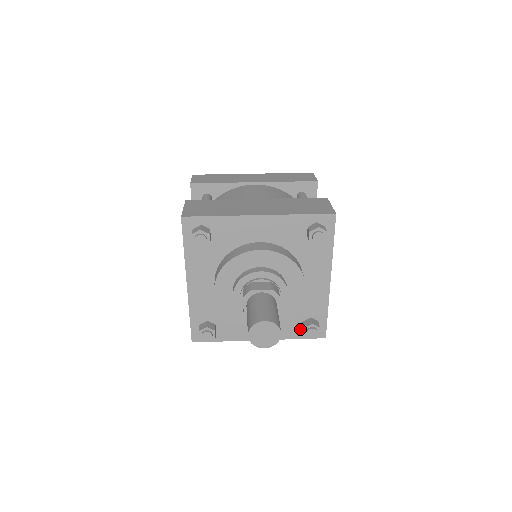
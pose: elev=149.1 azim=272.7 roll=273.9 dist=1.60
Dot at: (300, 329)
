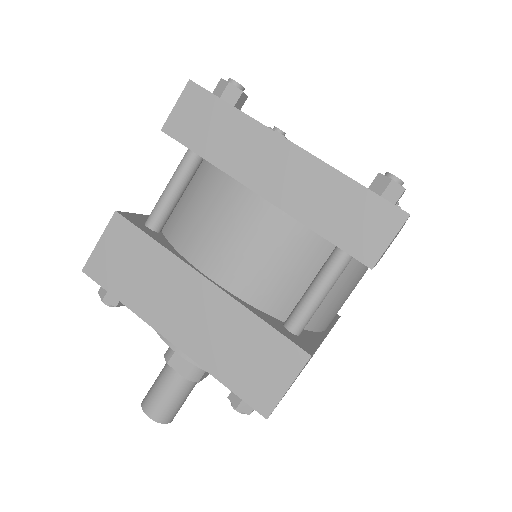
Dot at: occluded
